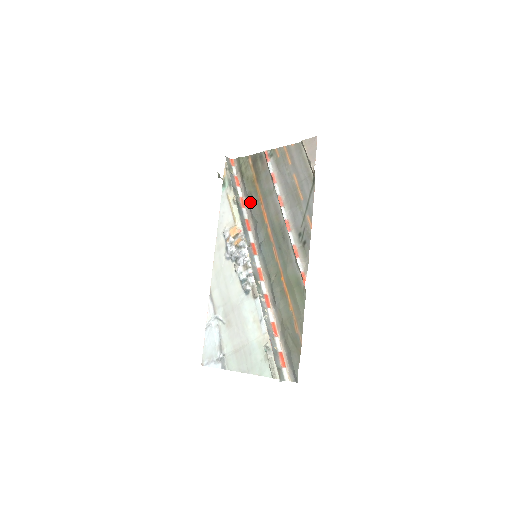
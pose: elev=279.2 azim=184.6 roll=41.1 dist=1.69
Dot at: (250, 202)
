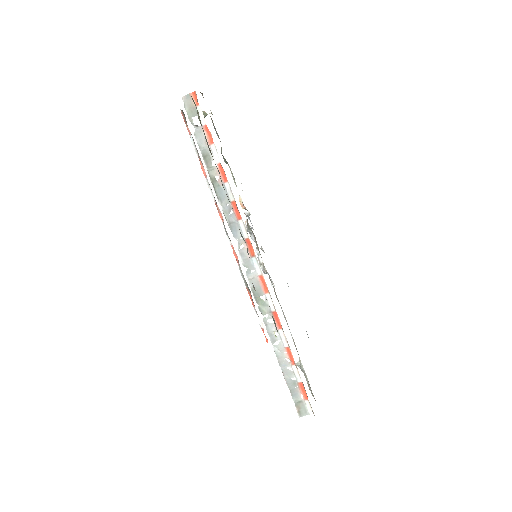
Dot at: occluded
